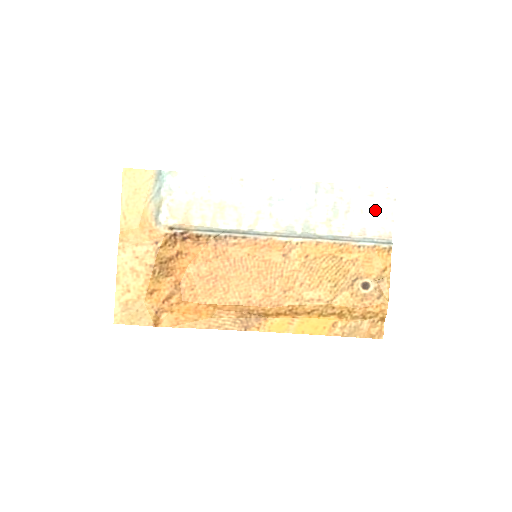
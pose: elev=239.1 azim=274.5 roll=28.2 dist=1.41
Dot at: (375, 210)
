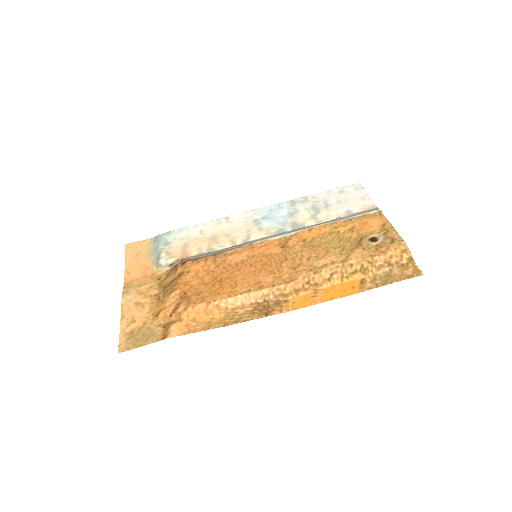
Dot at: (350, 198)
